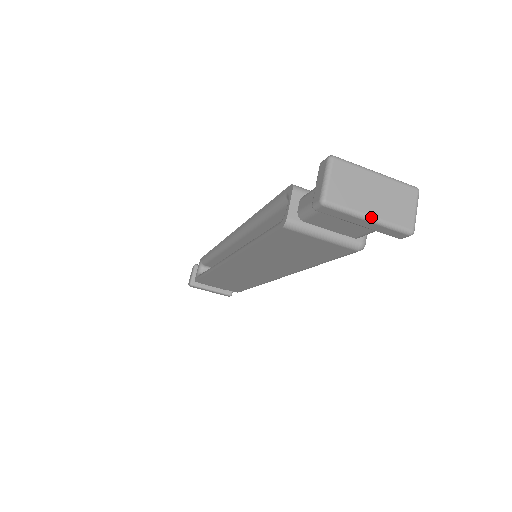
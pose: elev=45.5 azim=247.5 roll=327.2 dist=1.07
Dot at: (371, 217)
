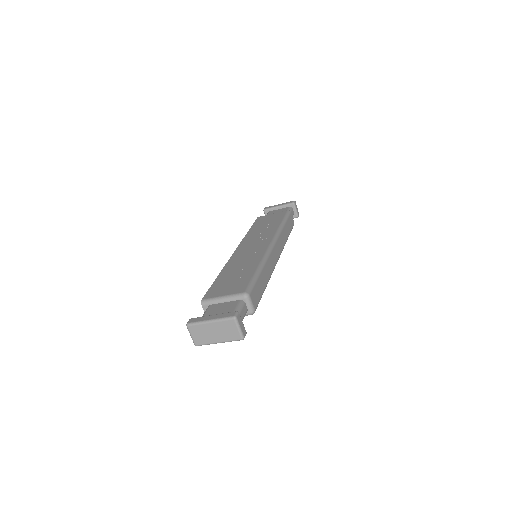
Dot at: occluded
